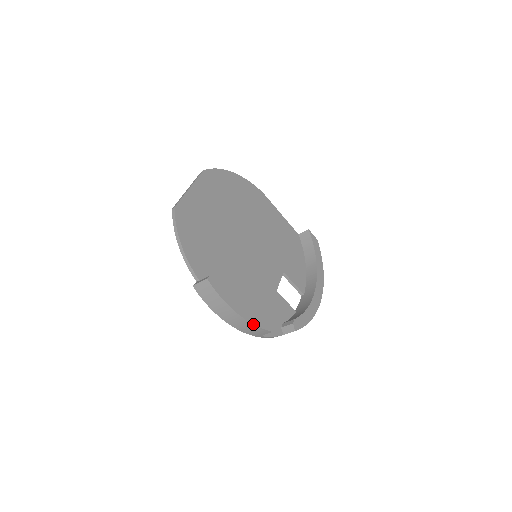
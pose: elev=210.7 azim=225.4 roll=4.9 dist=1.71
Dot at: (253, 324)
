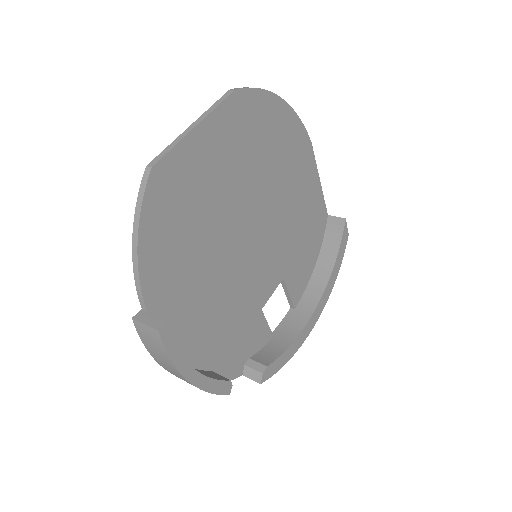
Dot at: (206, 391)
